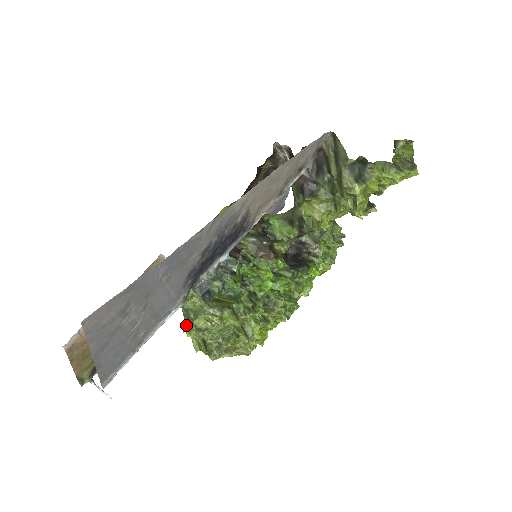
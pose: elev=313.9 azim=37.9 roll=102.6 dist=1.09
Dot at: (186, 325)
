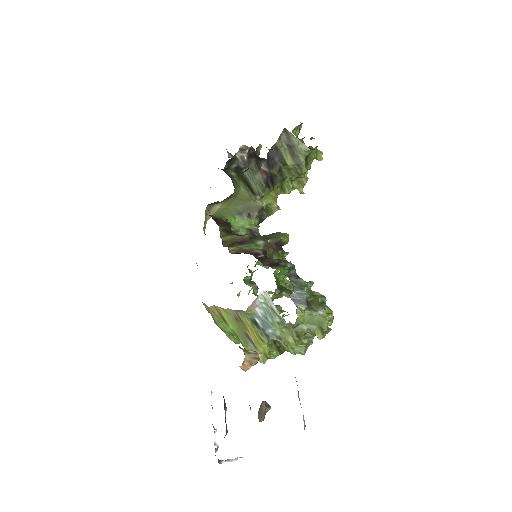
Dot at: (294, 339)
